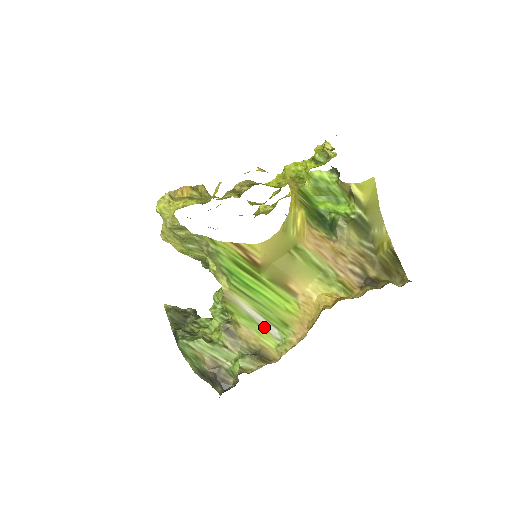
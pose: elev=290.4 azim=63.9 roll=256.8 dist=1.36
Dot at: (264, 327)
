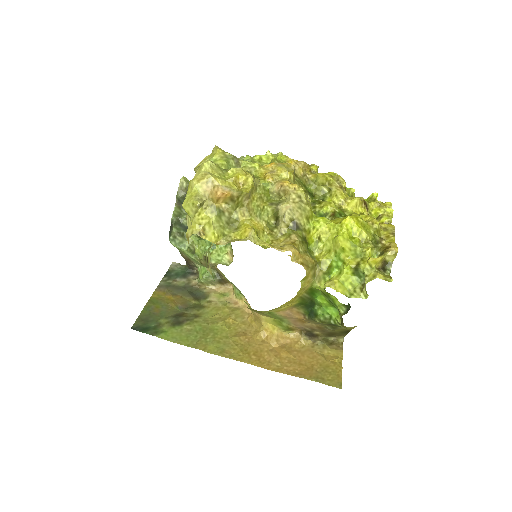
Dot at: (231, 282)
